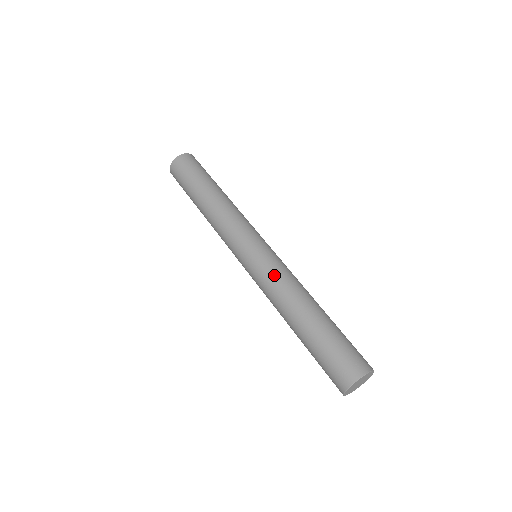
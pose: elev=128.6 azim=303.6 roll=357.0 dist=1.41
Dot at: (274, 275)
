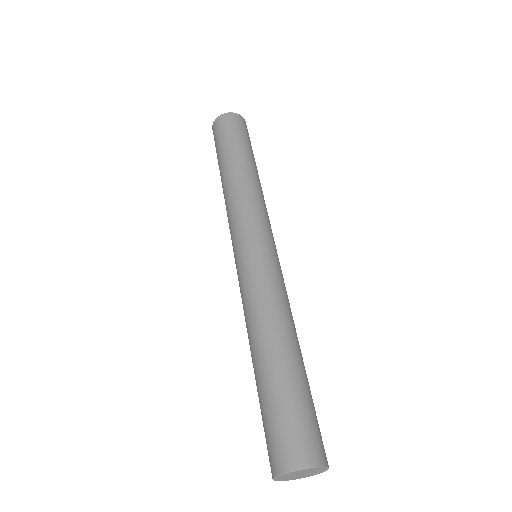
Dot at: (259, 286)
